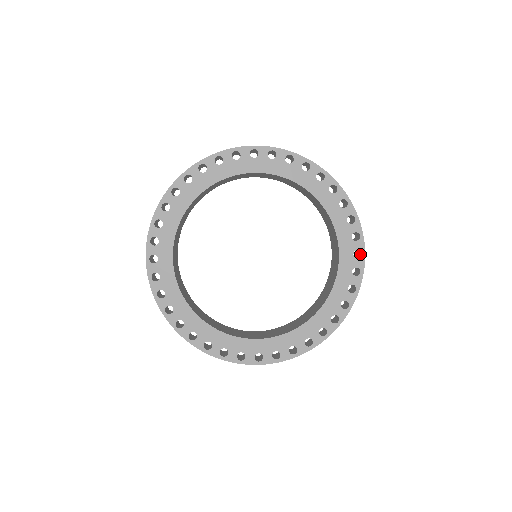
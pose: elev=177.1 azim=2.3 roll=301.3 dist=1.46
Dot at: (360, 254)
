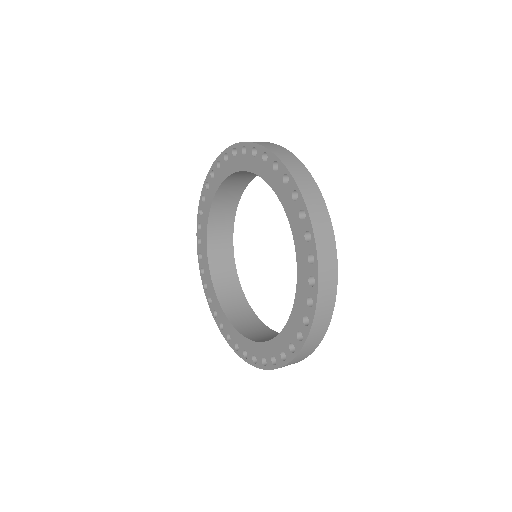
Dot at: (317, 303)
